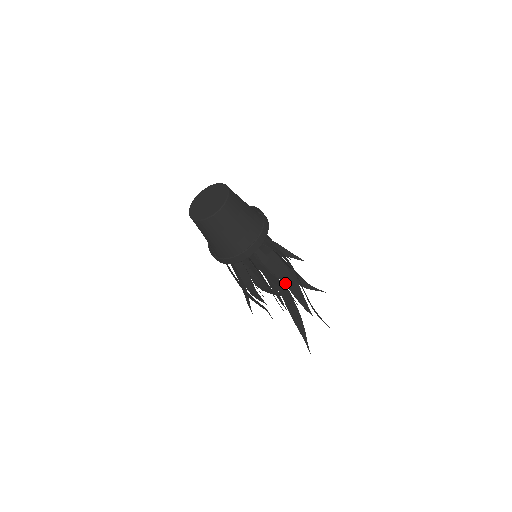
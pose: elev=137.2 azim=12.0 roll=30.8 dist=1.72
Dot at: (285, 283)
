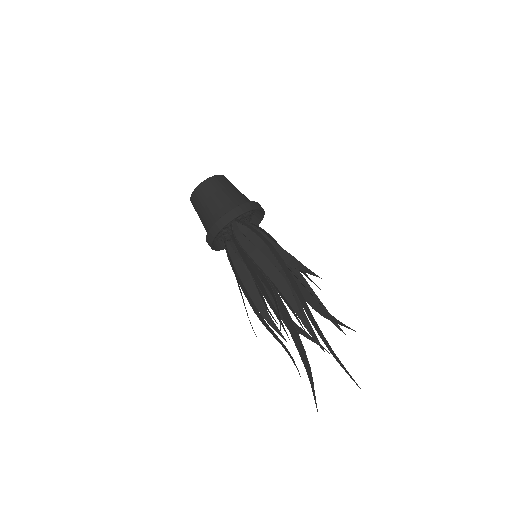
Dot at: (268, 276)
